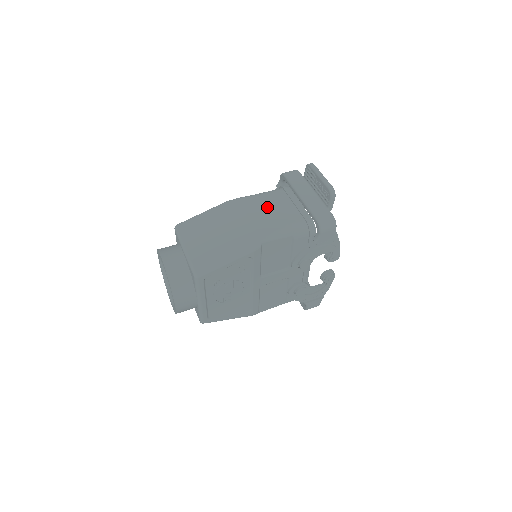
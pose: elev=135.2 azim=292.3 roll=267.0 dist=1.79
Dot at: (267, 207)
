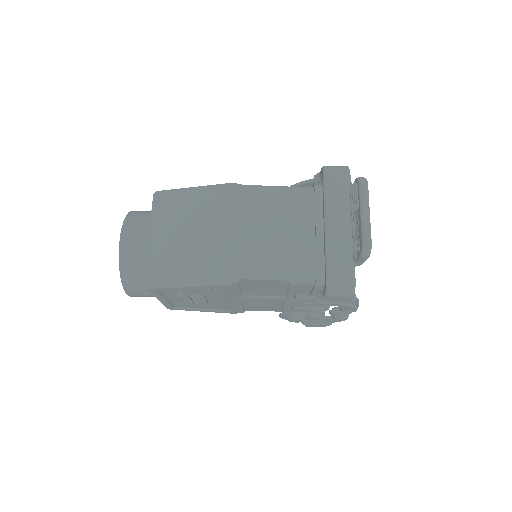
Dot at: (275, 219)
